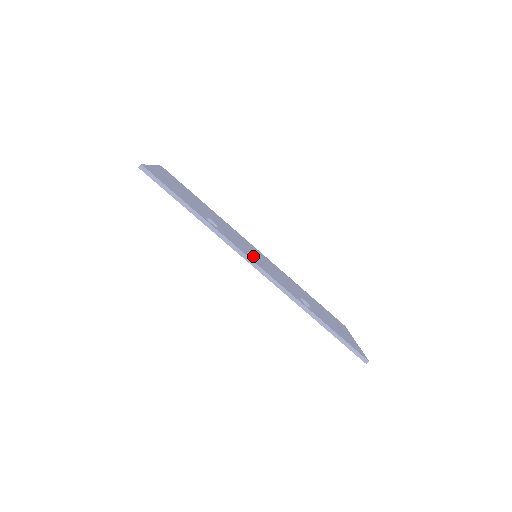
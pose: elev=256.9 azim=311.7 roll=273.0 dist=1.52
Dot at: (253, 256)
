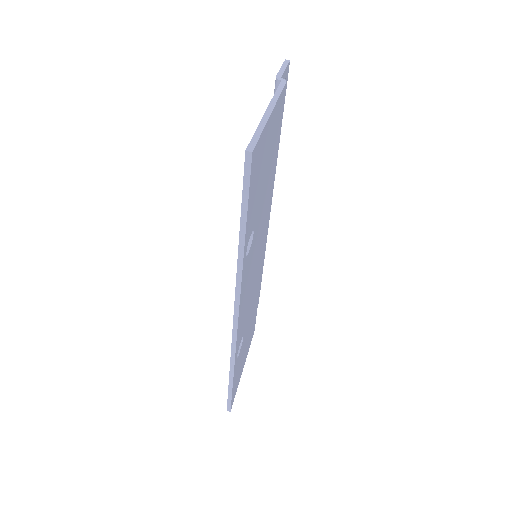
Dot at: (248, 286)
